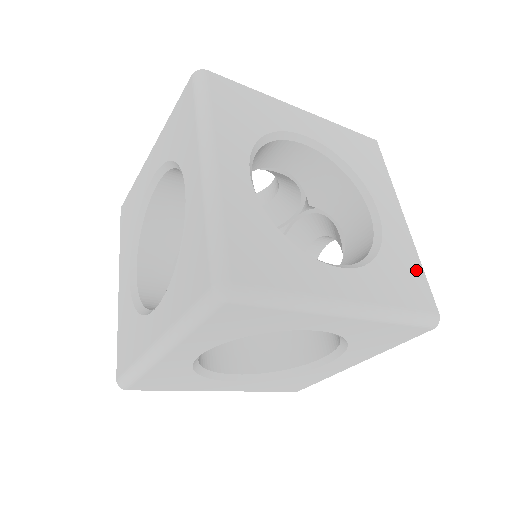
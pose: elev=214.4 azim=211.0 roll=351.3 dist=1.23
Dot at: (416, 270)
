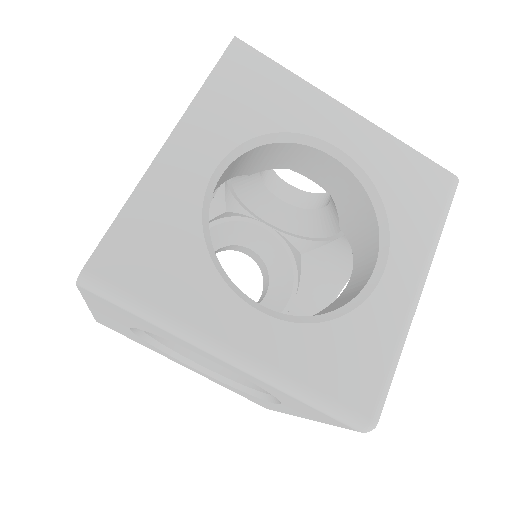
Dot at: (409, 159)
